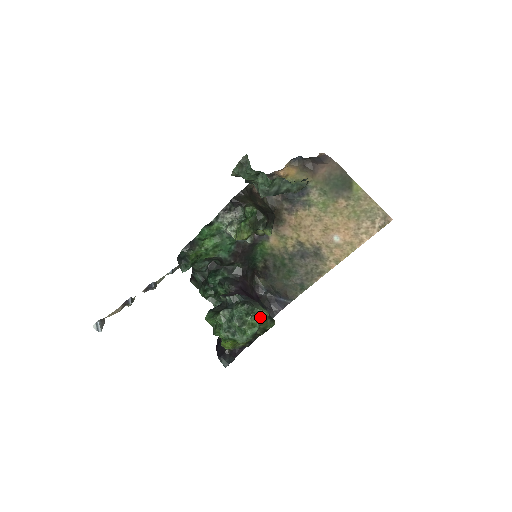
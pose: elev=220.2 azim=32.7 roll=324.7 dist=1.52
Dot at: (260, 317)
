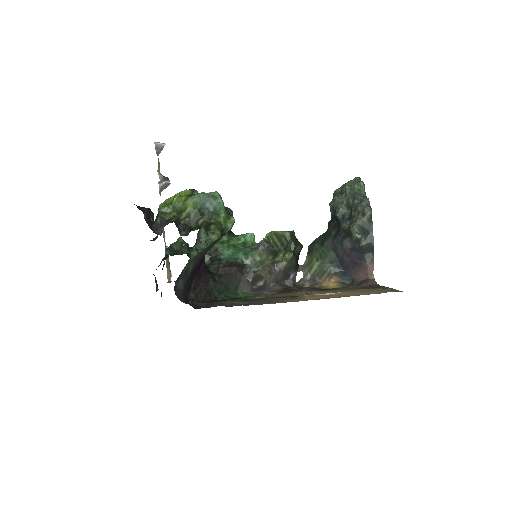
Dot at: (228, 216)
